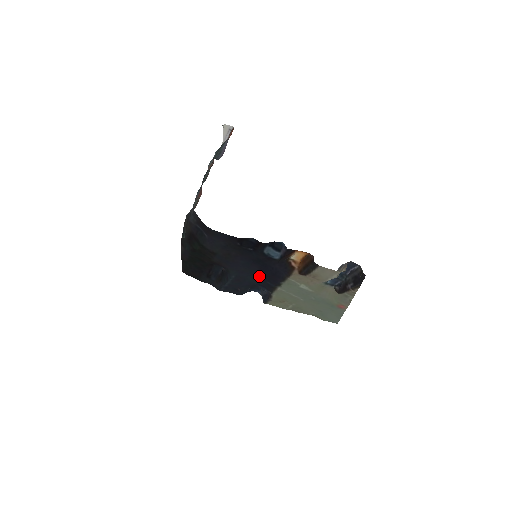
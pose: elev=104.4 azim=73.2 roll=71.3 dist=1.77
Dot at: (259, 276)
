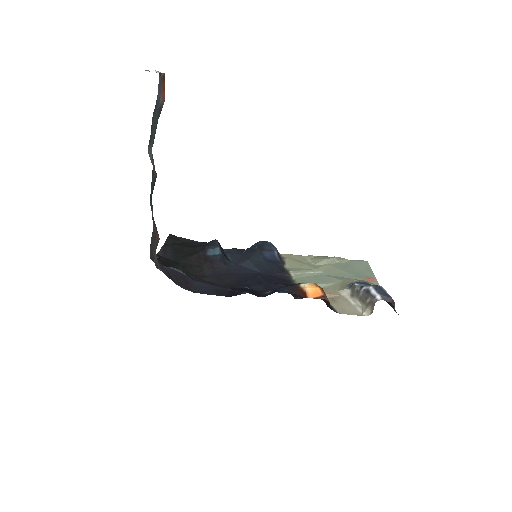
Dot at: (265, 273)
